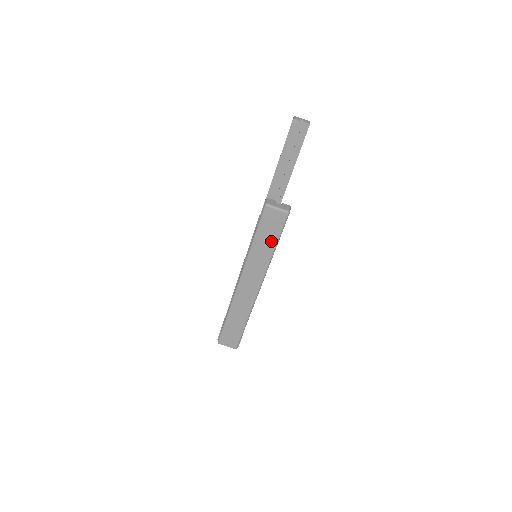
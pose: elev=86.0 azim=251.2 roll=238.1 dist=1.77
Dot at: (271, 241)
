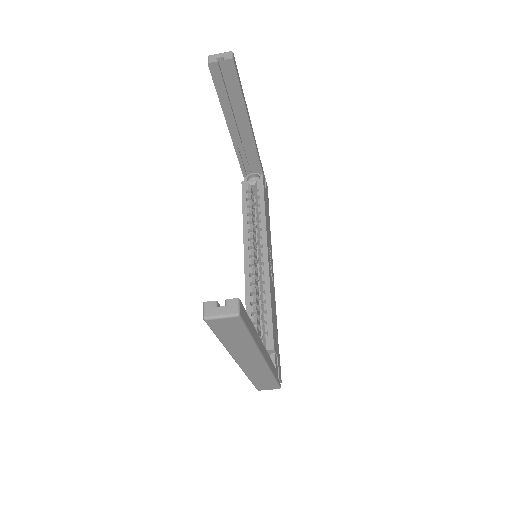
Dot at: (241, 336)
